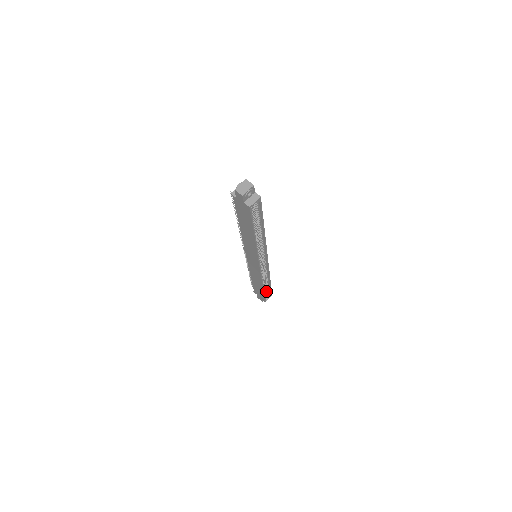
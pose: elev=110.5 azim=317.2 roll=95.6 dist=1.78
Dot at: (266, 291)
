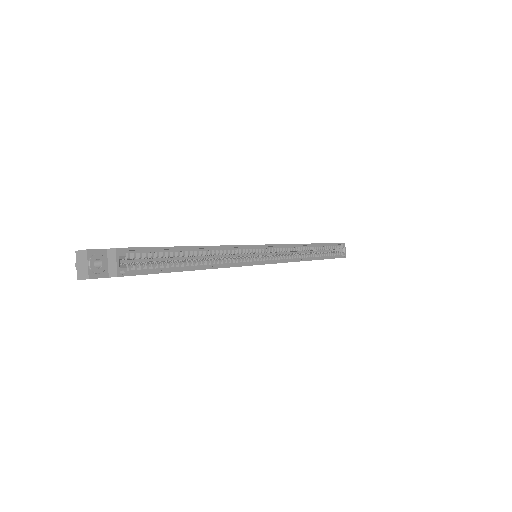
Dot at: (332, 249)
